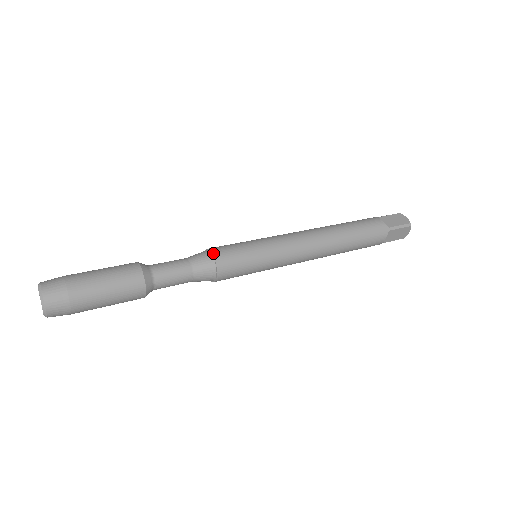
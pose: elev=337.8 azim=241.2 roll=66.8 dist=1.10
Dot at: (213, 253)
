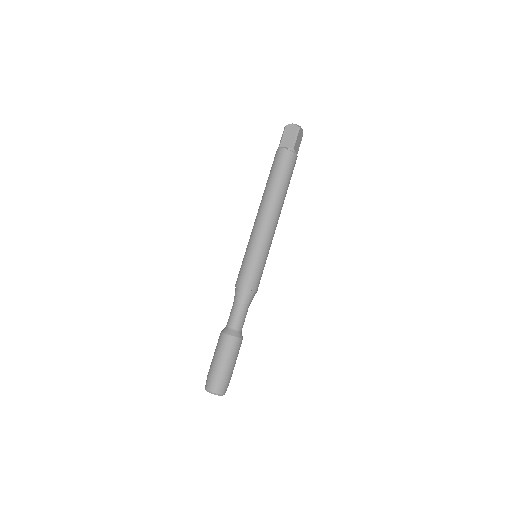
Dot at: (256, 292)
